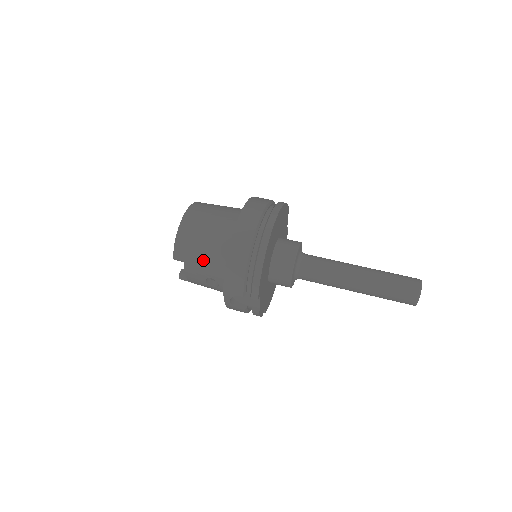
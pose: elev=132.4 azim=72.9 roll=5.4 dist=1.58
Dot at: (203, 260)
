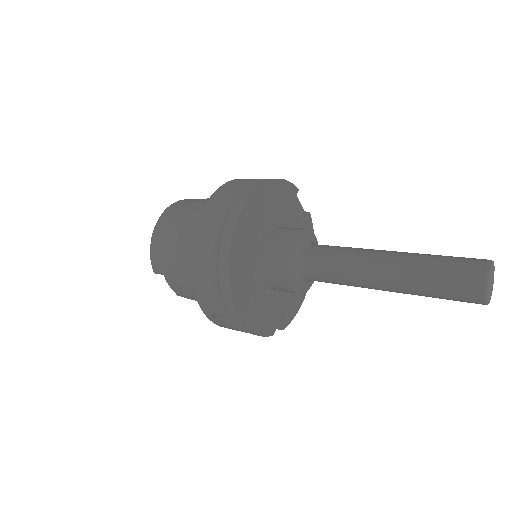
Dot at: (179, 270)
